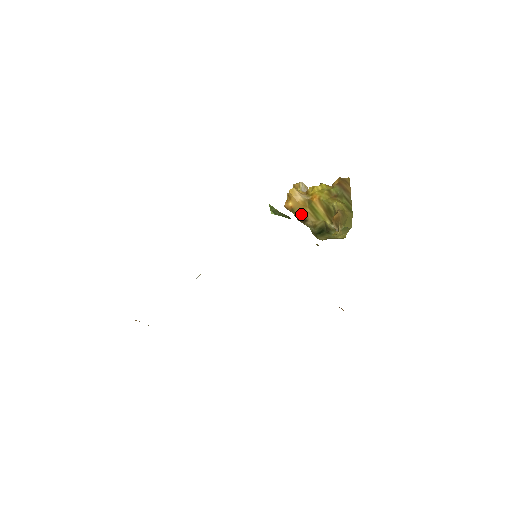
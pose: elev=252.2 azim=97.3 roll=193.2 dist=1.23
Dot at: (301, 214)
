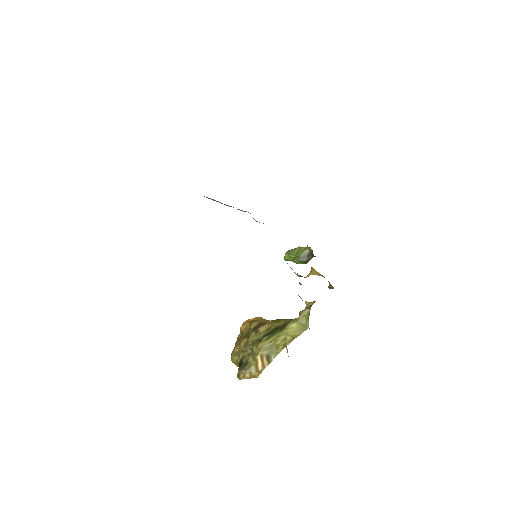
Dot at: (261, 322)
